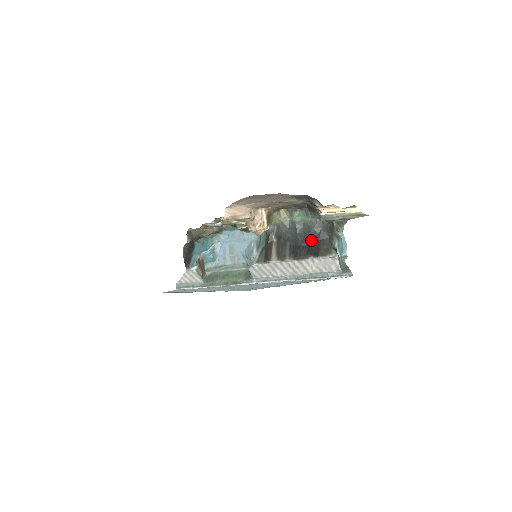
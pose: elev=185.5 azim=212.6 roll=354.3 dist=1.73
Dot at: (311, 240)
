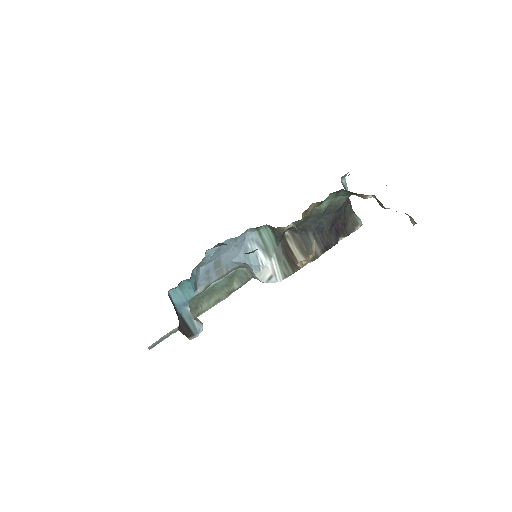
Dot at: (336, 218)
